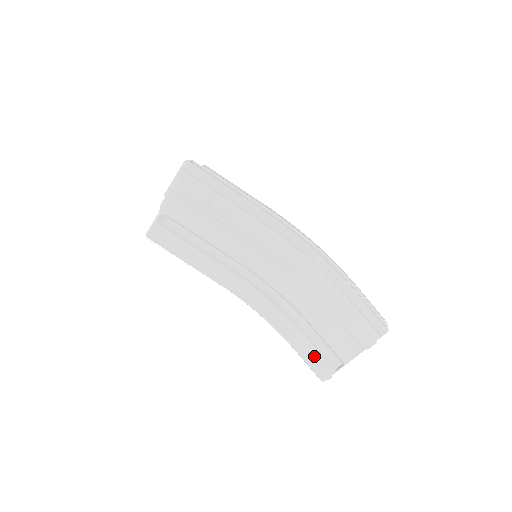
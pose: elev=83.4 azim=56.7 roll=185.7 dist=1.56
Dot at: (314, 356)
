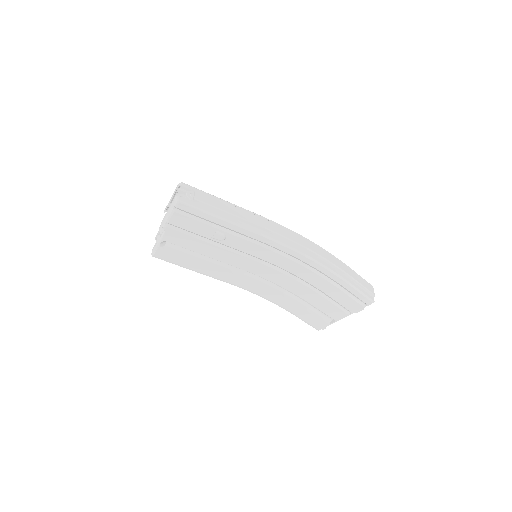
Dot at: (311, 318)
